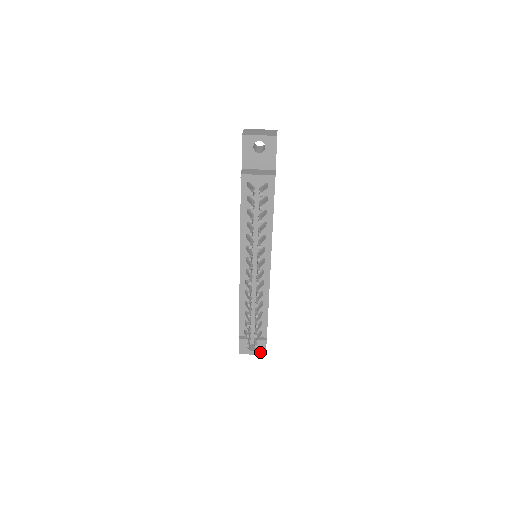
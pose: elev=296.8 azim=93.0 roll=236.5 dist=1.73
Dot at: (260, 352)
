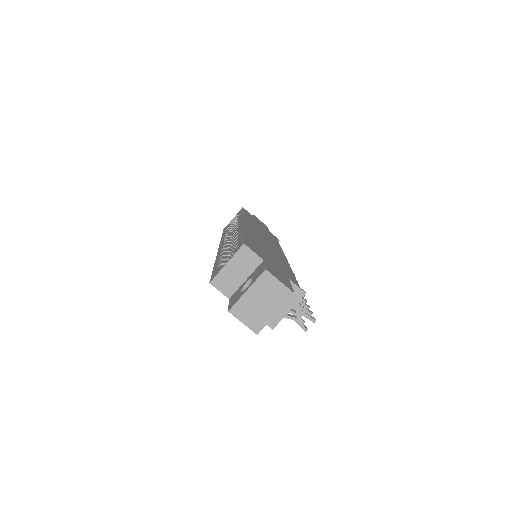
Dot at: occluded
